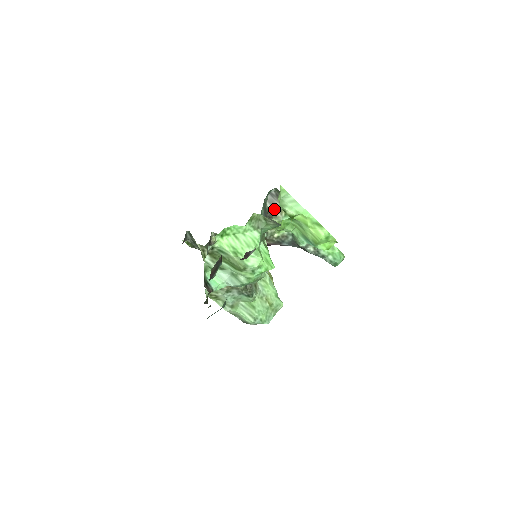
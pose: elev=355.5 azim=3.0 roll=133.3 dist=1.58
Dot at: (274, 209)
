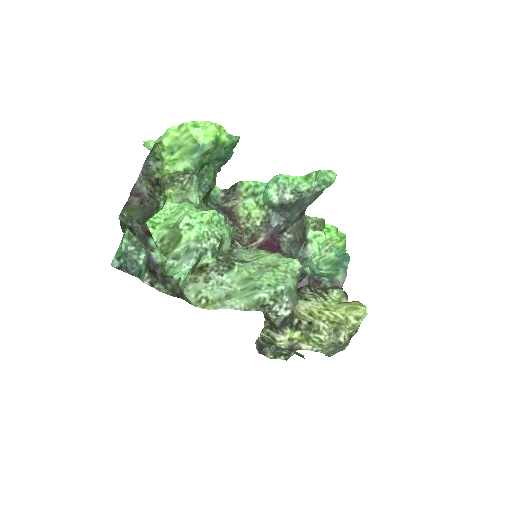
Dot at: (231, 202)
